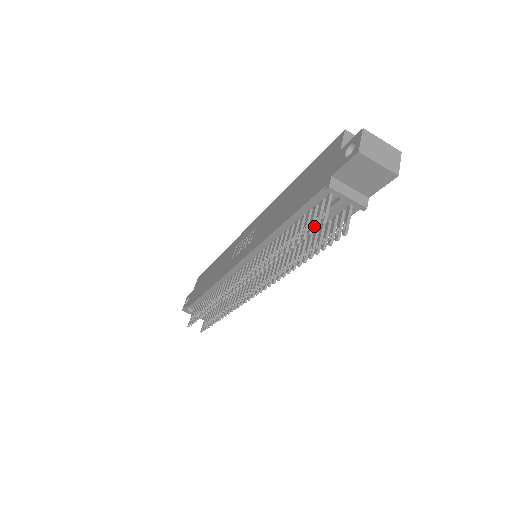
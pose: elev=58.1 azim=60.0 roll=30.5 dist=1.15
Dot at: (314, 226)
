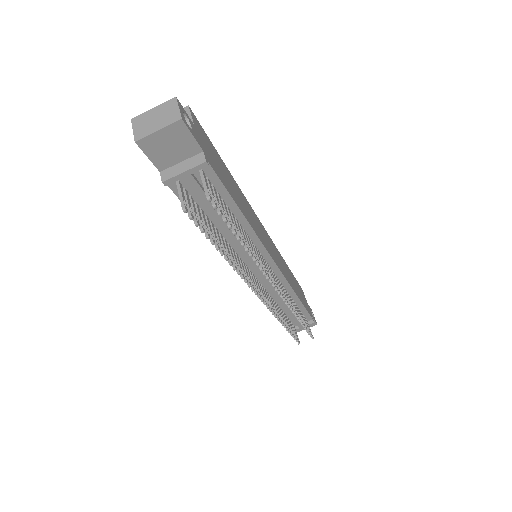
Dot at: (190, 218)
